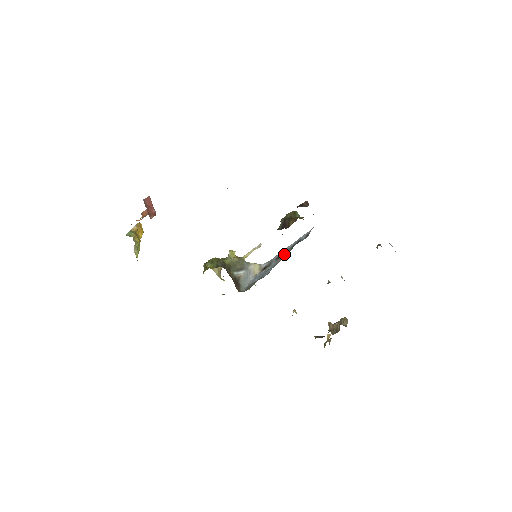
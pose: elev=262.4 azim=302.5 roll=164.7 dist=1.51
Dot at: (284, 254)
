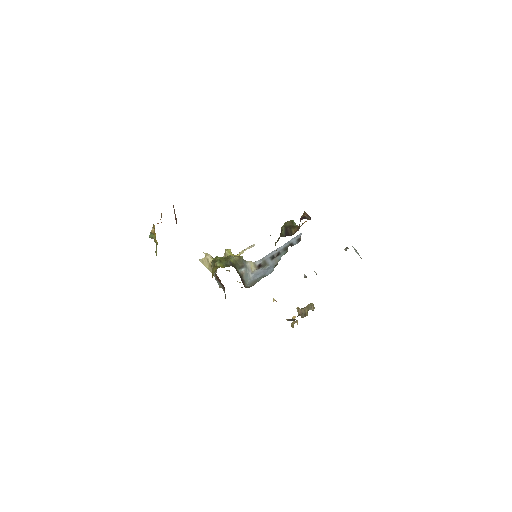
Dot at: (280, 255)
